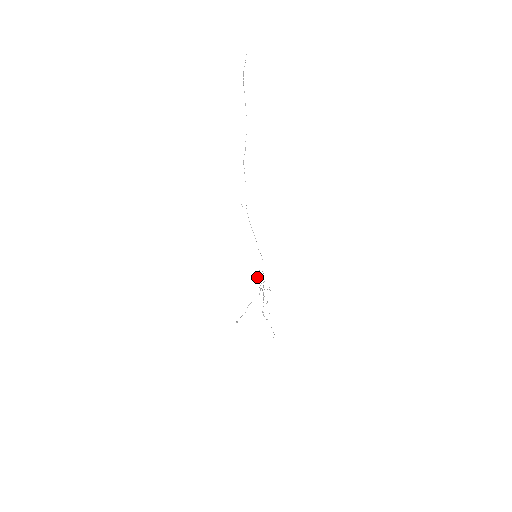
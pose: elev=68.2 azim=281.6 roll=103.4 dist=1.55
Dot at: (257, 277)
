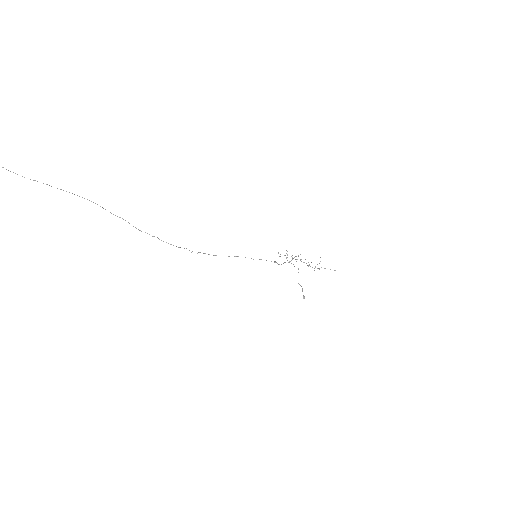
Dot at: occluded
